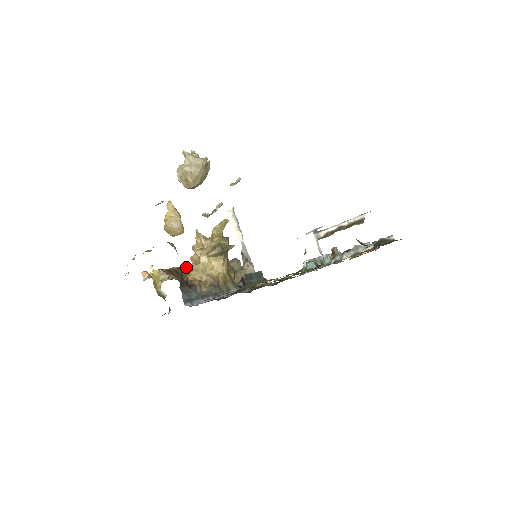
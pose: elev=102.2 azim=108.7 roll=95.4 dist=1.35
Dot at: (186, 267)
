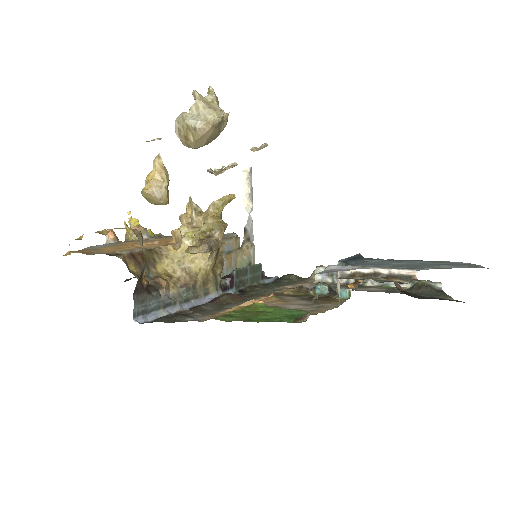
Dot at: (159, 249)
